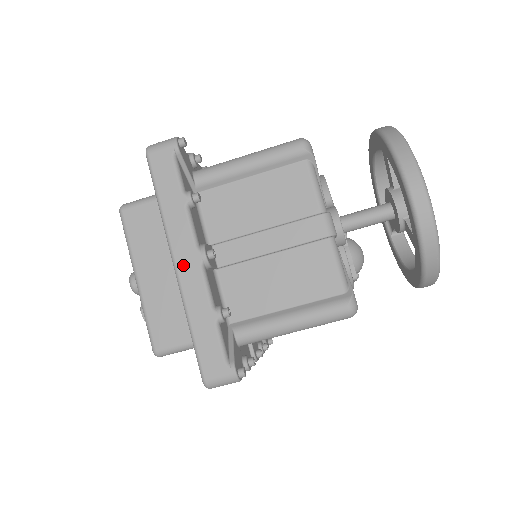
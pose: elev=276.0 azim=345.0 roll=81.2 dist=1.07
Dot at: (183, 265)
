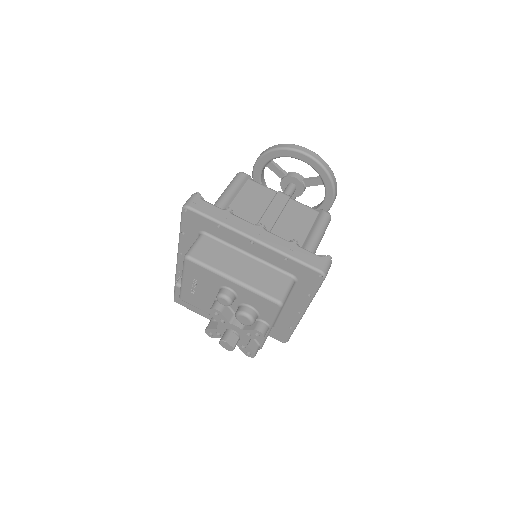
Dot at: (258, 236)
